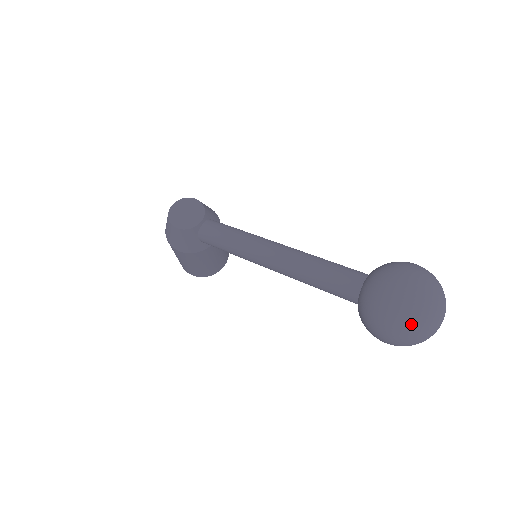
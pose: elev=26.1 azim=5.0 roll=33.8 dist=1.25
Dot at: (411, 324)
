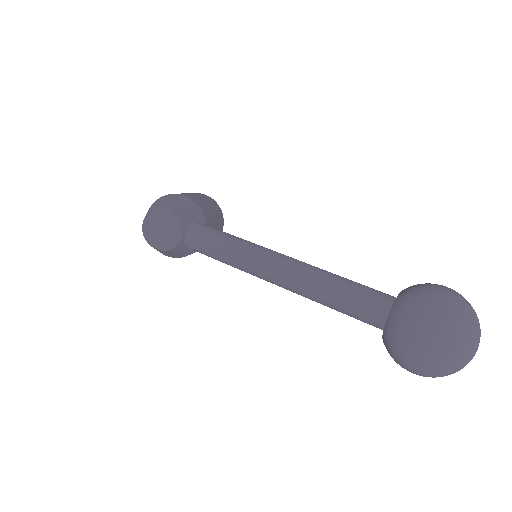
Dot at: (444, 373)
